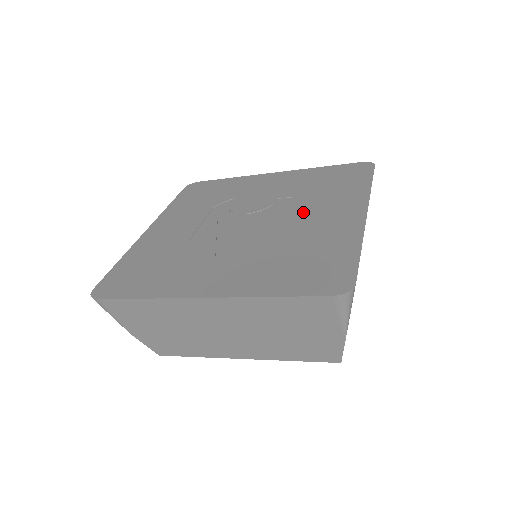
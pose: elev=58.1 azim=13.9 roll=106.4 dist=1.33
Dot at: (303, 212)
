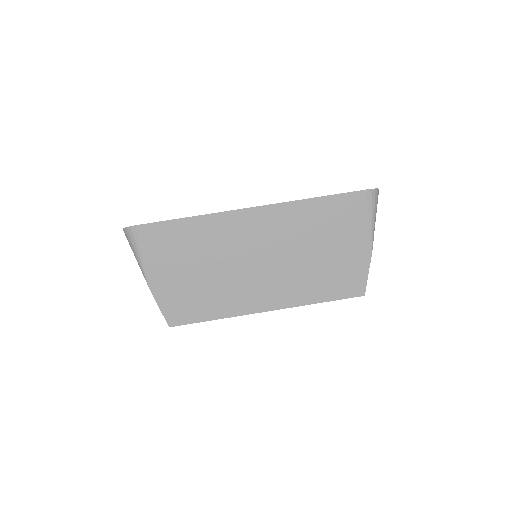
Dot at: occluded
